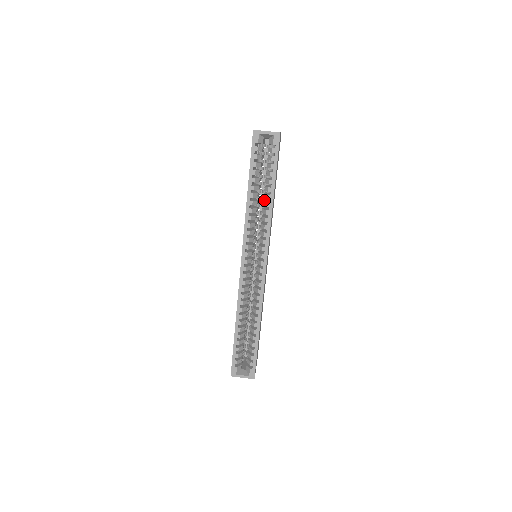
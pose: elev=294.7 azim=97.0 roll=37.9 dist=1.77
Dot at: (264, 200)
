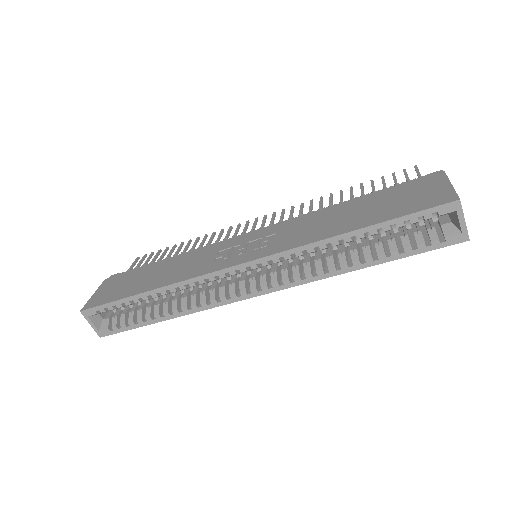
Dot at: (346, 246)
